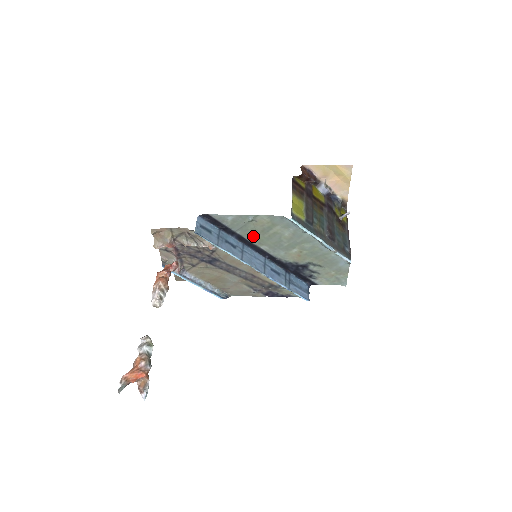
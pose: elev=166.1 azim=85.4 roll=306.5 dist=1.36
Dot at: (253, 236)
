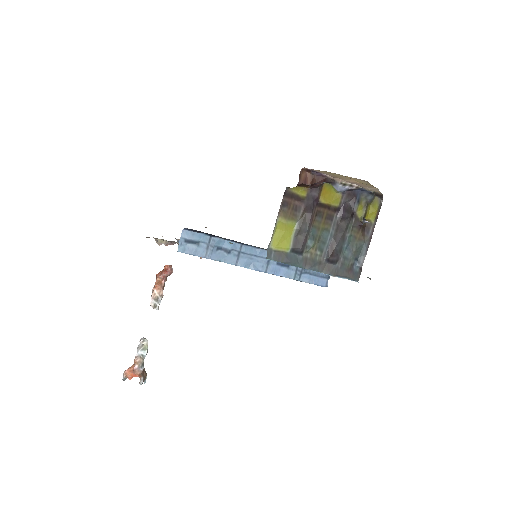
Dot at: occluded
